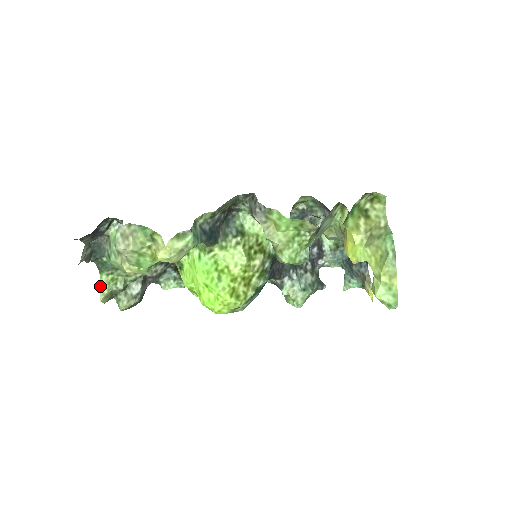
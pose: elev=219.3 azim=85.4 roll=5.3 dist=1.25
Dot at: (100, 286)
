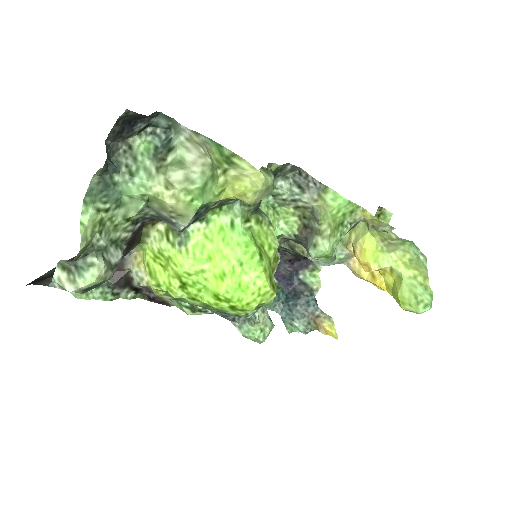
Dot at: (80, 225)
